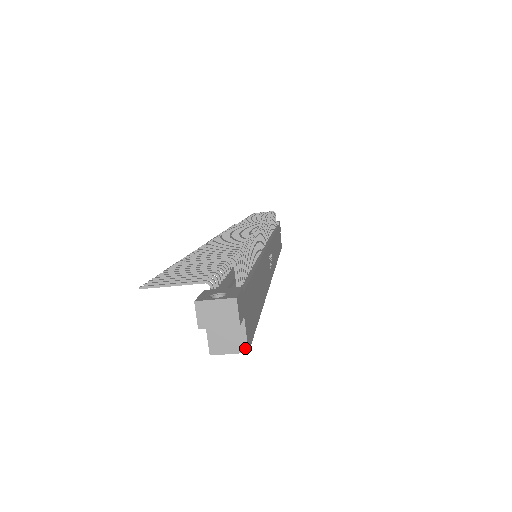
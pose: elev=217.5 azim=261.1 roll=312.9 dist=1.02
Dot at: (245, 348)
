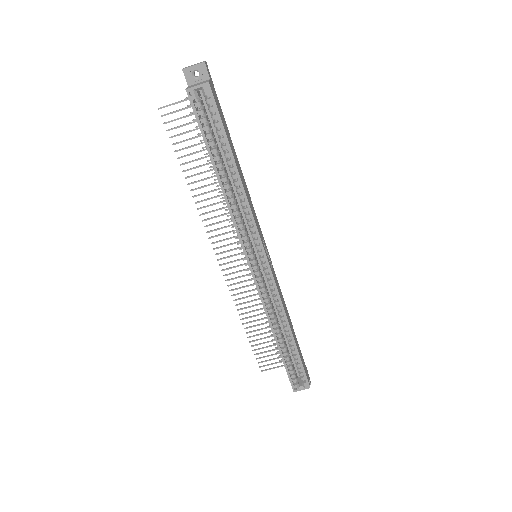
Dot at: (207, 82)
